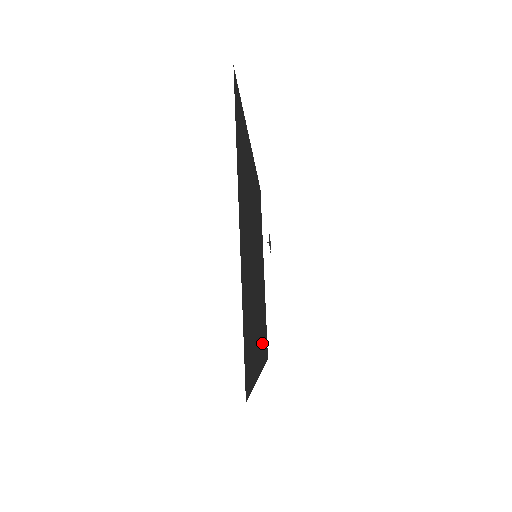
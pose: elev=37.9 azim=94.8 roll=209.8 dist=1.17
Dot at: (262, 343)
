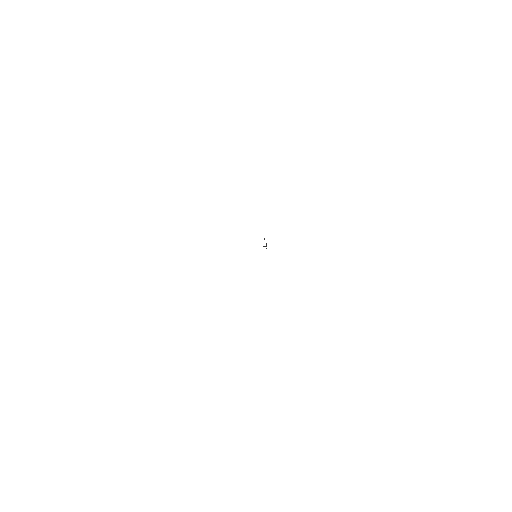
Dot at: occluded
